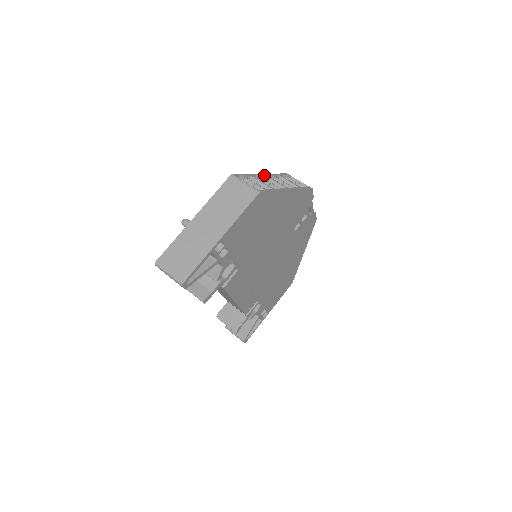
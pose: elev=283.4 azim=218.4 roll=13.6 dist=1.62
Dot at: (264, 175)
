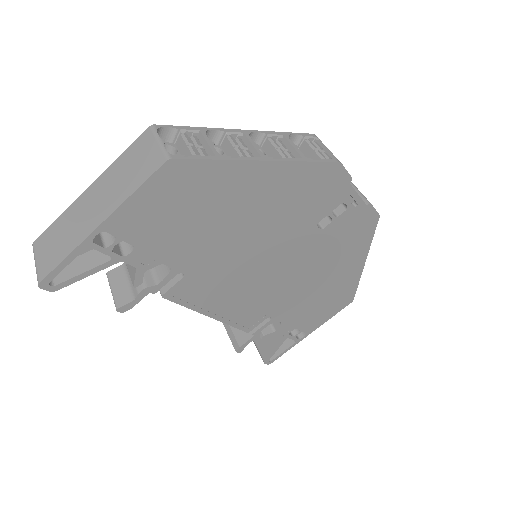
Dot at: (240, 132)
